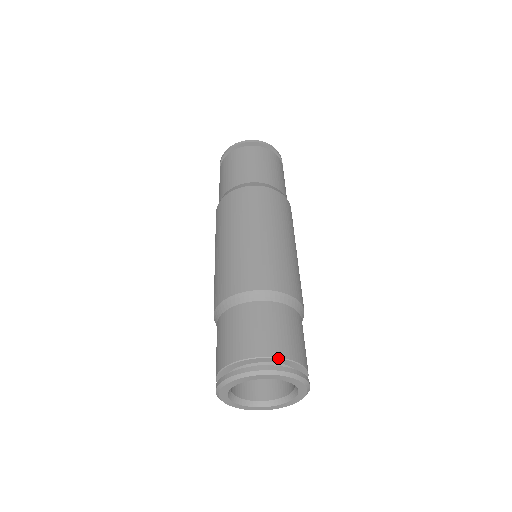
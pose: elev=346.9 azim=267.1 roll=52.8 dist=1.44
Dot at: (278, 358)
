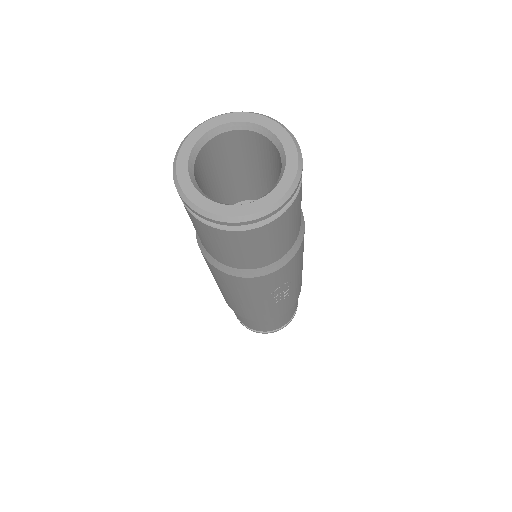
Dot at: occluded
